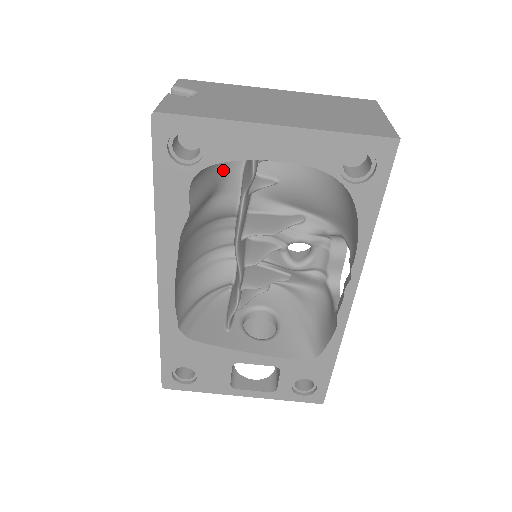
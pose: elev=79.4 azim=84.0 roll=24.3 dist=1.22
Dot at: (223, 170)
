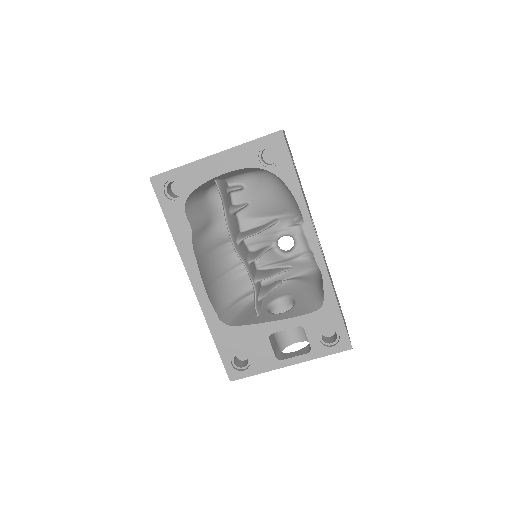
Dot at: (212, 208)
